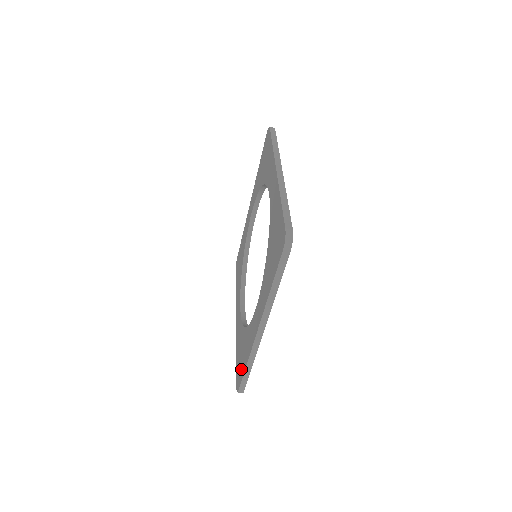
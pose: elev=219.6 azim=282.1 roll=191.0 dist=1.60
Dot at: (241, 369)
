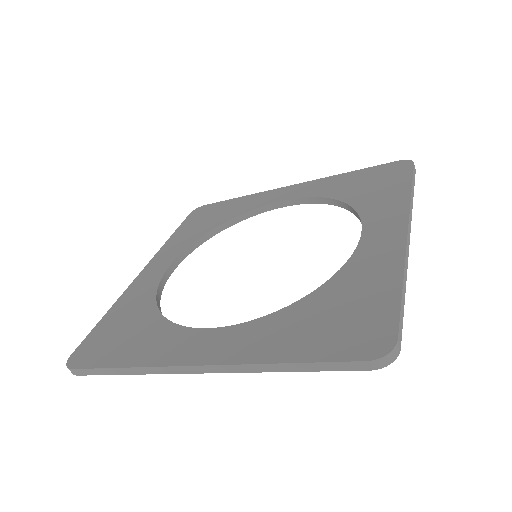
Dot at: (104, 352)
